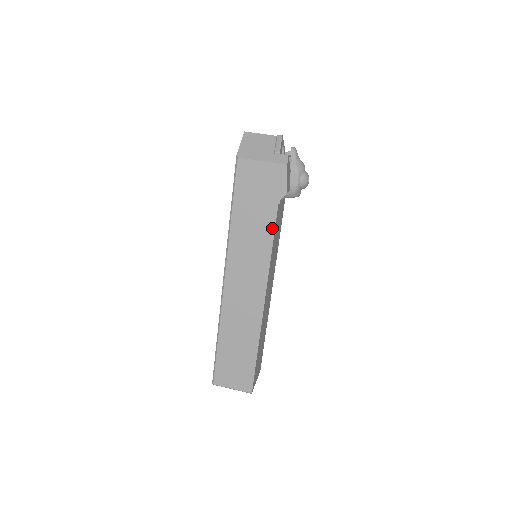
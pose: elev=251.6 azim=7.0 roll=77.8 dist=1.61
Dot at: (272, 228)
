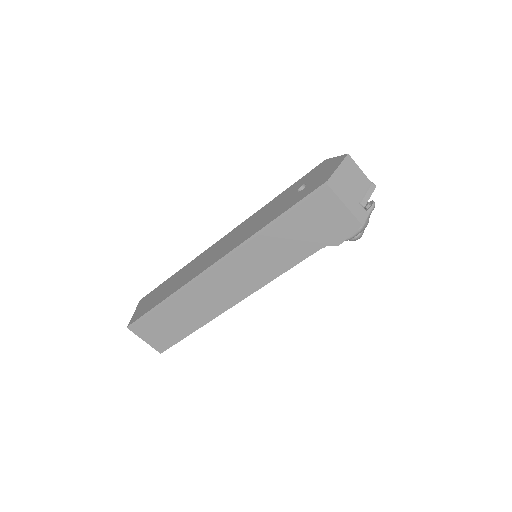
Dot at: (299, 260)
